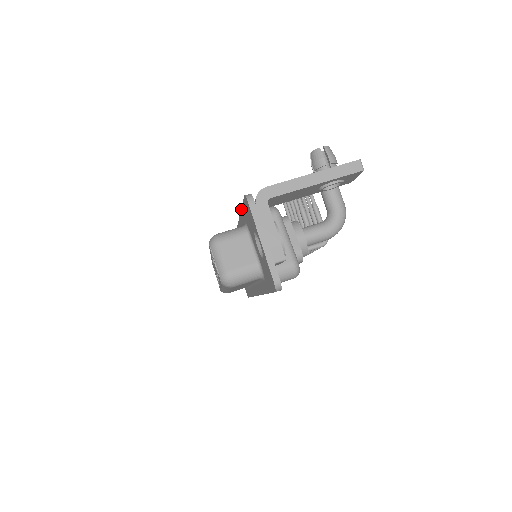
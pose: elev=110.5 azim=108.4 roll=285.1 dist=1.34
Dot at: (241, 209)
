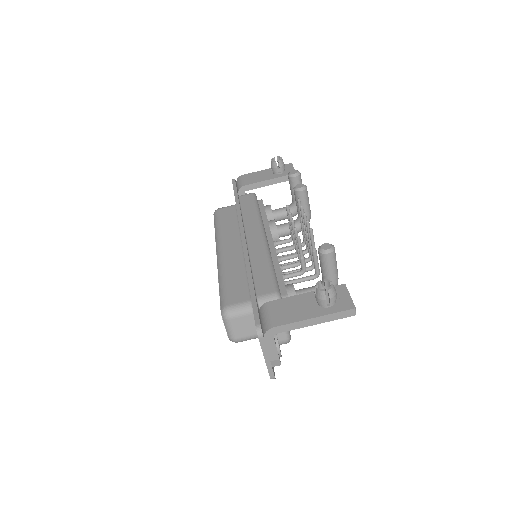
Dot at: (250, 293)
